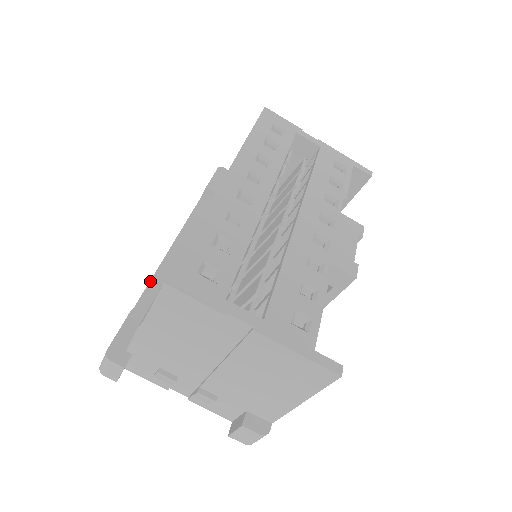
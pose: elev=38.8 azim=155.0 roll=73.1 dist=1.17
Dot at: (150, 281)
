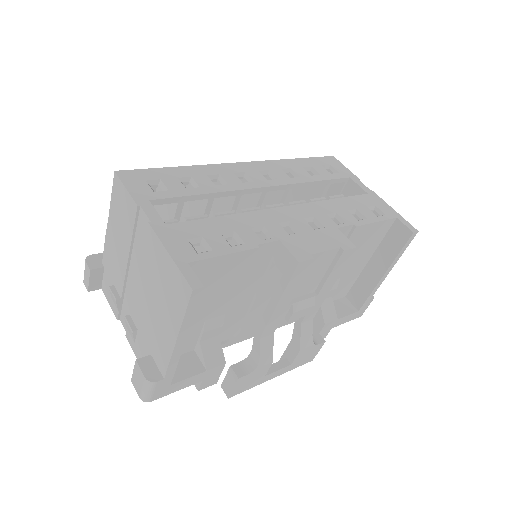
Dot at: occluded
